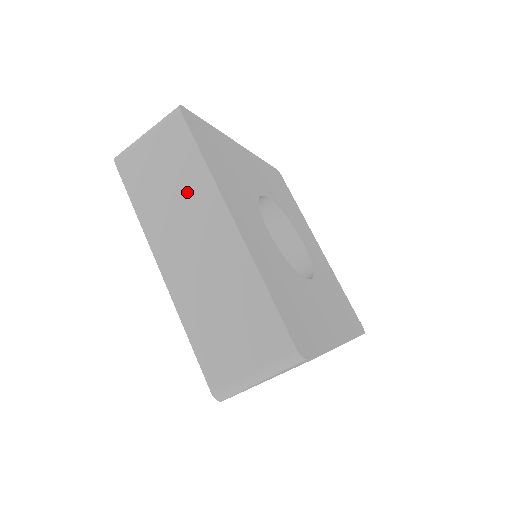
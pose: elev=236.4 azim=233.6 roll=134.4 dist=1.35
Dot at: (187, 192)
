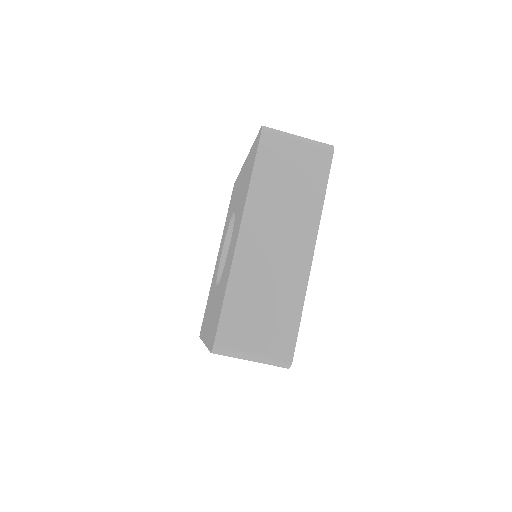
Dot at: (298, 205)
